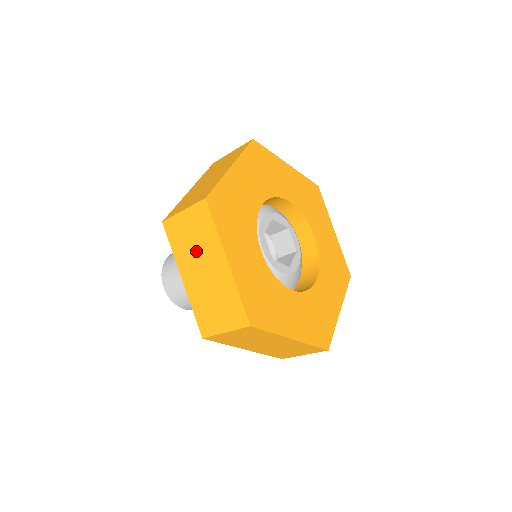
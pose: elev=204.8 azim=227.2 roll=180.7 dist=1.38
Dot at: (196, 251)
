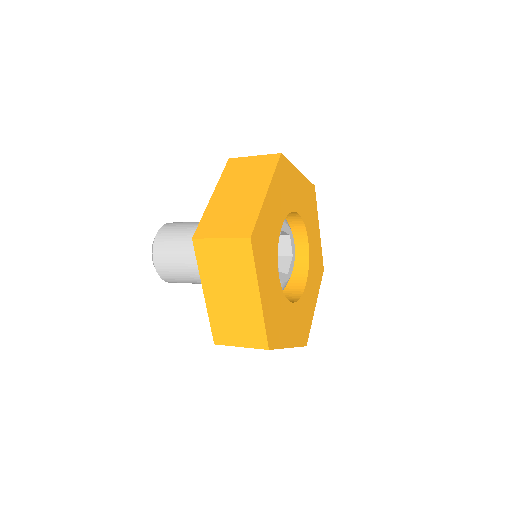
Dot at: (227, 277)
